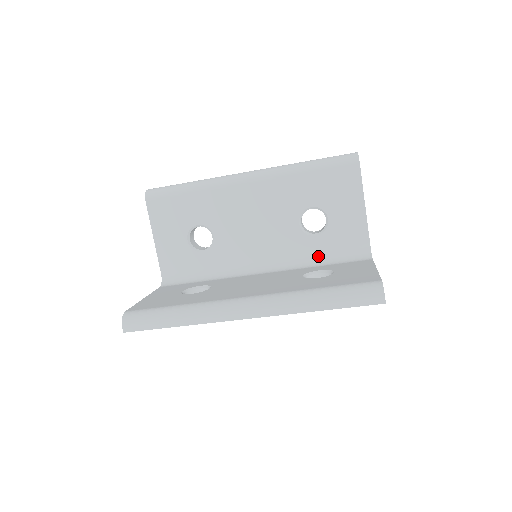
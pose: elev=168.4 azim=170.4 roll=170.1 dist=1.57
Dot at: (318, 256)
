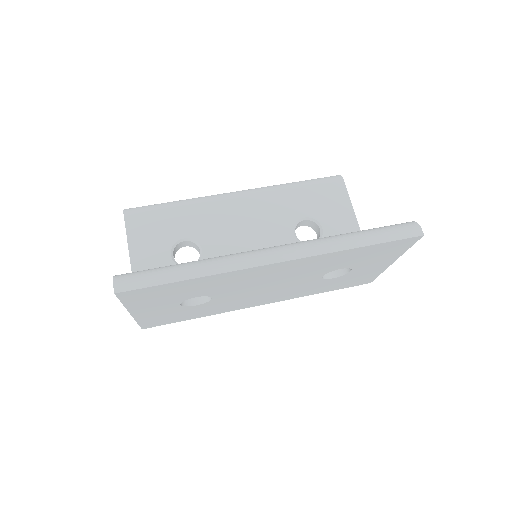
Dot at: occluded
